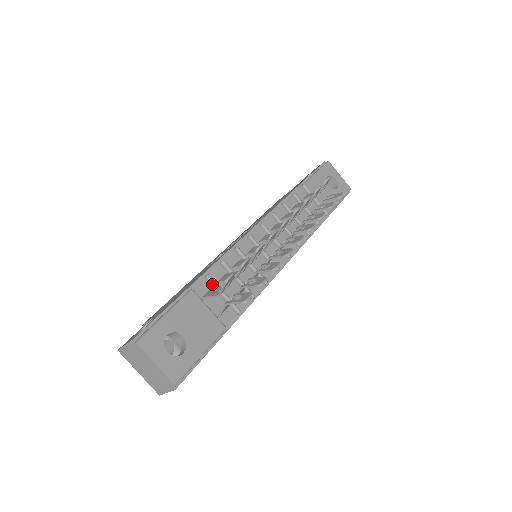
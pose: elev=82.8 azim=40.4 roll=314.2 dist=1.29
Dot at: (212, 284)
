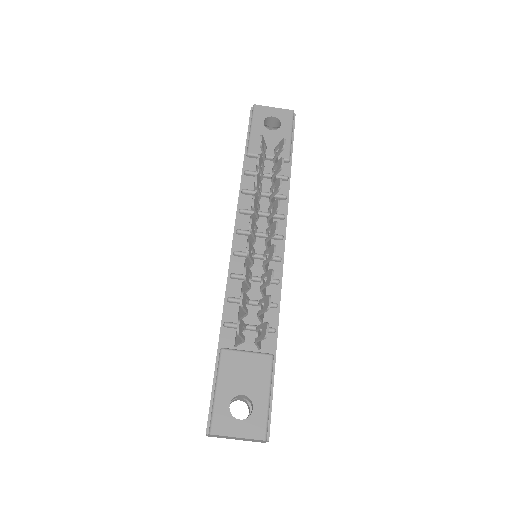
Dot at: (234, 327)
